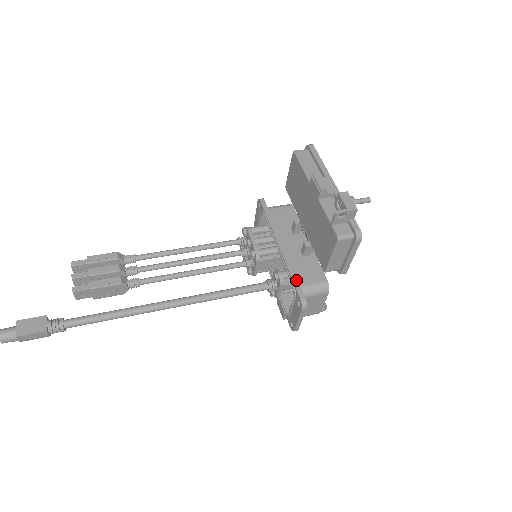
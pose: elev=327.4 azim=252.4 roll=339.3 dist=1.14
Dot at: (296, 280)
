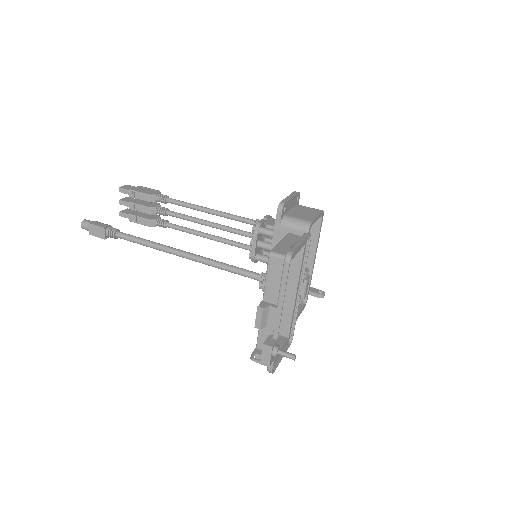
Dot at: occluded
